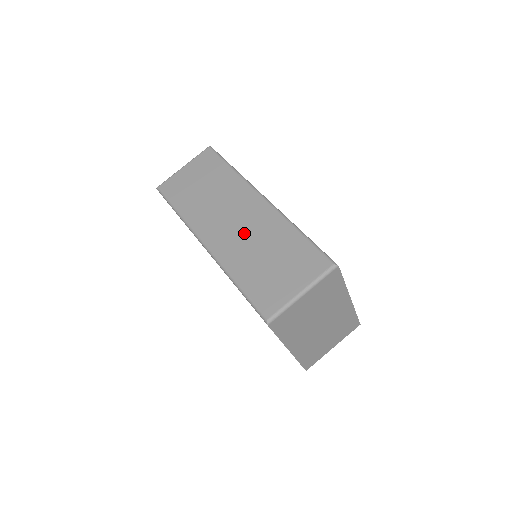
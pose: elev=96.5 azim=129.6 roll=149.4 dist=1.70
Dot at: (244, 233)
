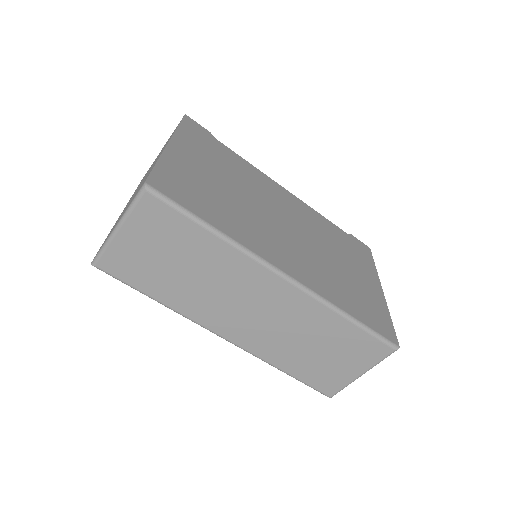
Dot at: (274, 325)
